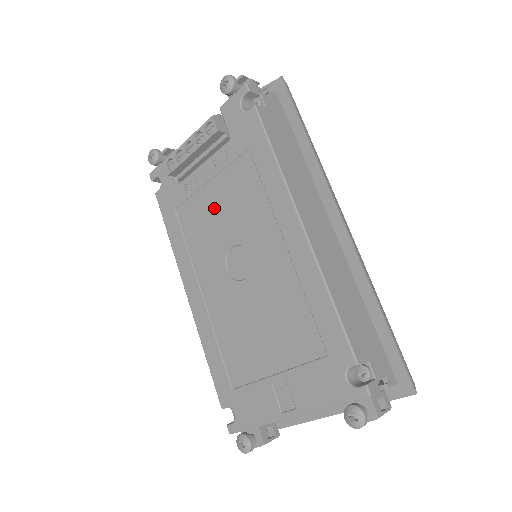
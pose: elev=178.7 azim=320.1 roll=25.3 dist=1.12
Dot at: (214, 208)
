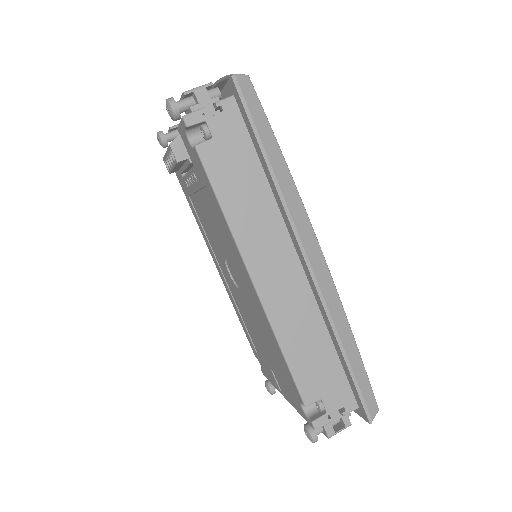
Dot at: (207, 218)
